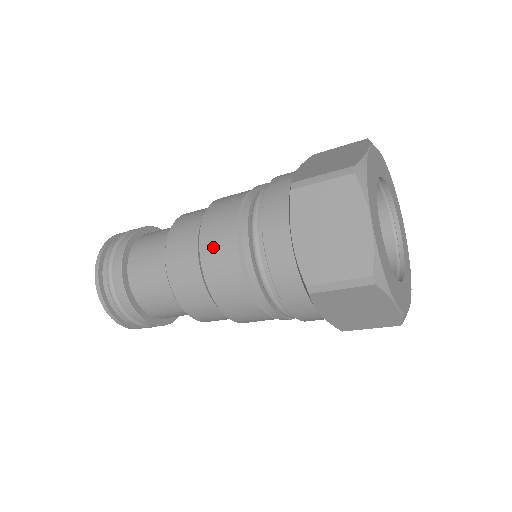
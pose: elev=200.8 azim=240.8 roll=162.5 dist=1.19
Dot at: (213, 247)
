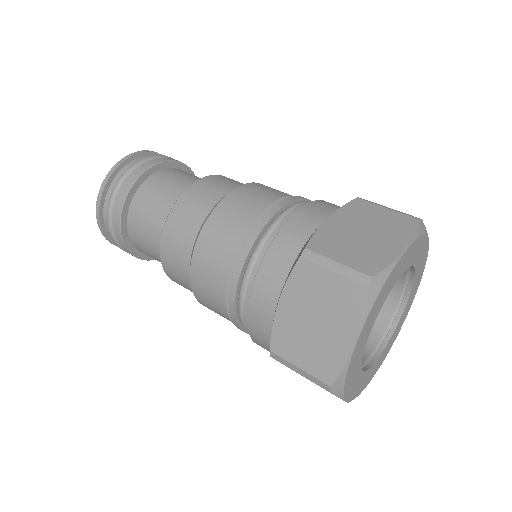
Dot at: (209, 250)
